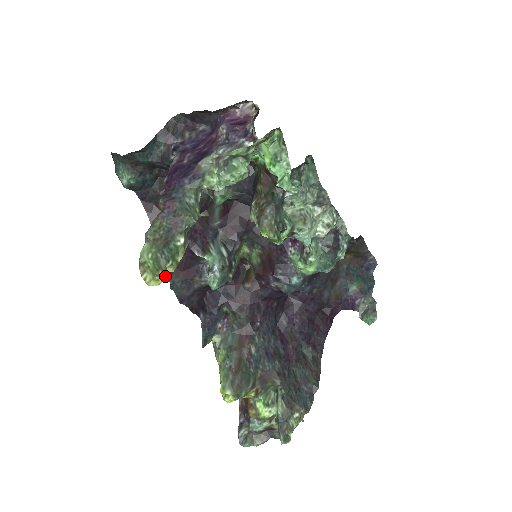
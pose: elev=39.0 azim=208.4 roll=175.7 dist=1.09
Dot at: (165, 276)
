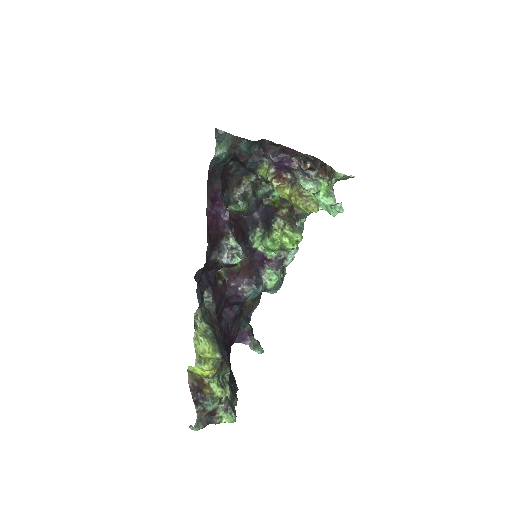
Dot at: (318, 210)
